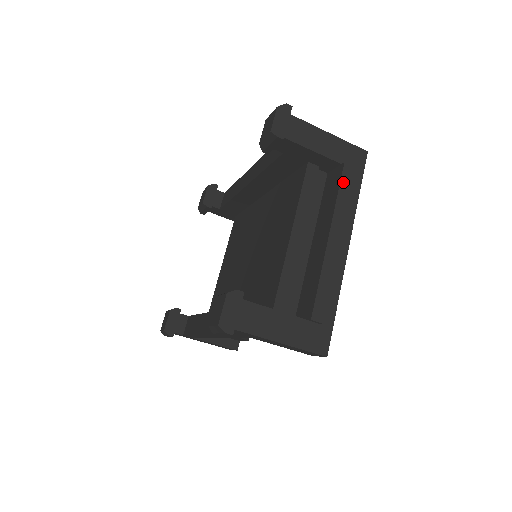
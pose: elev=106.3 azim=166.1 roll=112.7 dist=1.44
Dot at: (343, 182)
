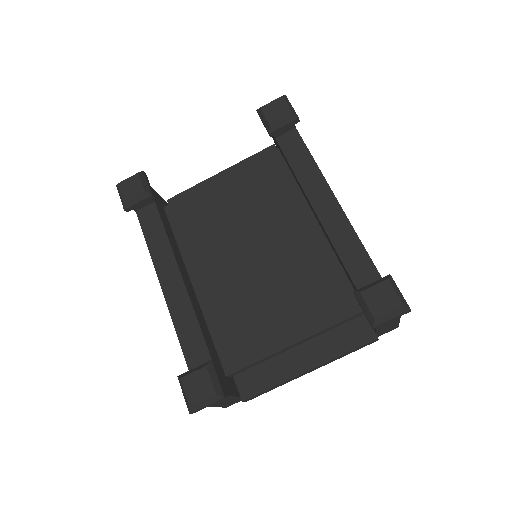
Dot at: (360, 347)
